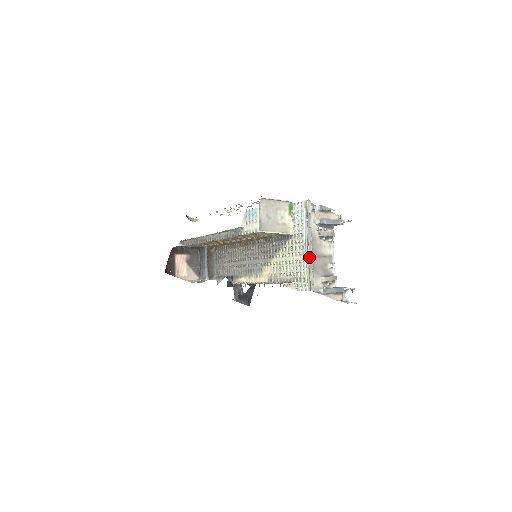
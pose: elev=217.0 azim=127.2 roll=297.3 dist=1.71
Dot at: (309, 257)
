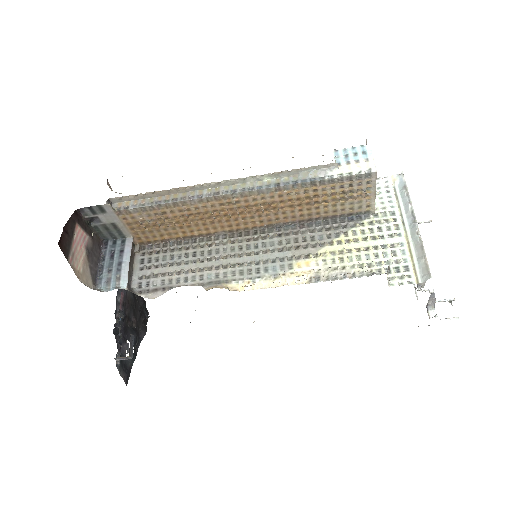
Dot at: (420, 235)
